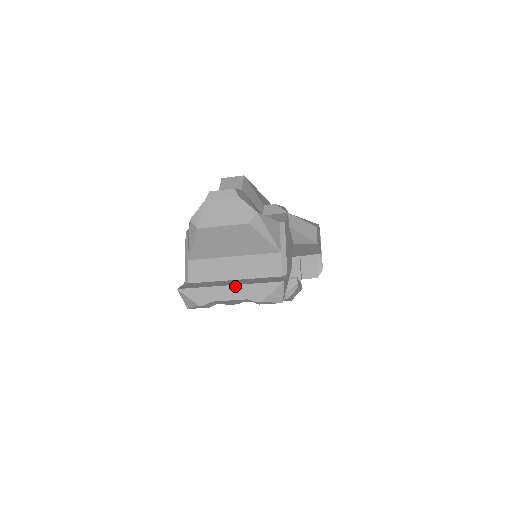
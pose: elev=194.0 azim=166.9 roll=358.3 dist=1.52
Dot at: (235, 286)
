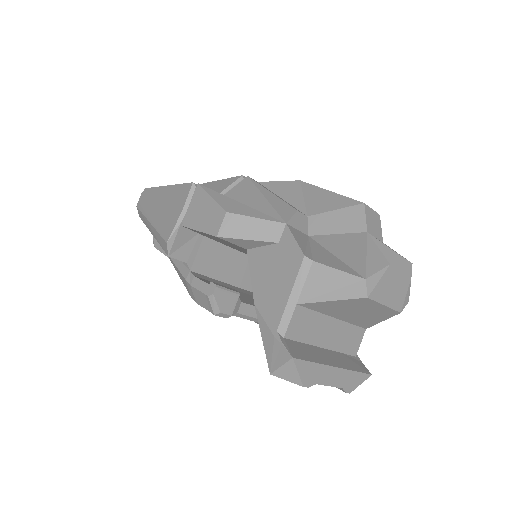
Dot at: (341, 370)
